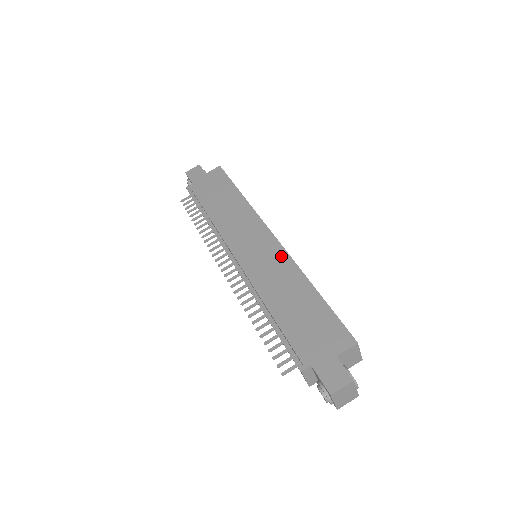
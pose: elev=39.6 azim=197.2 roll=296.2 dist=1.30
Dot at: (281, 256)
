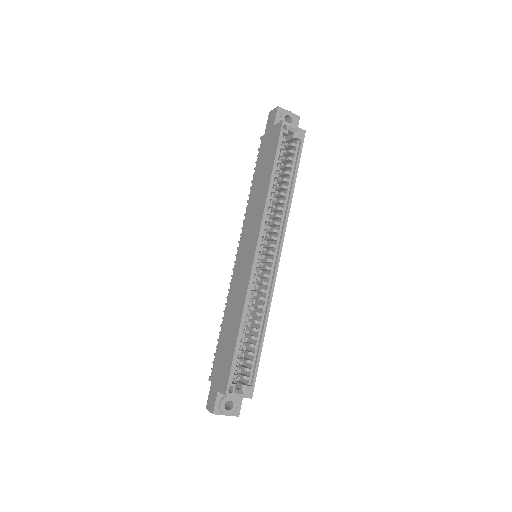
Dot at: (246, 280)
